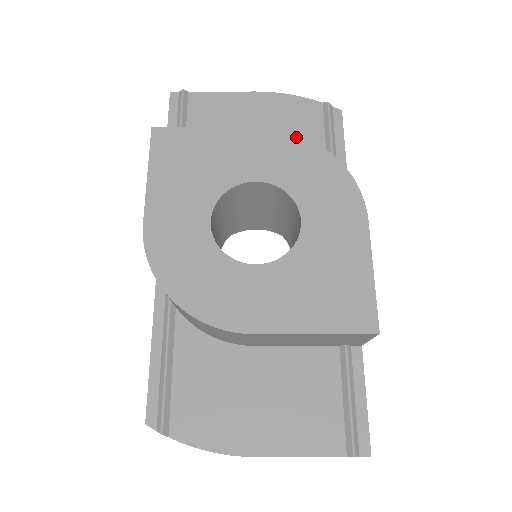
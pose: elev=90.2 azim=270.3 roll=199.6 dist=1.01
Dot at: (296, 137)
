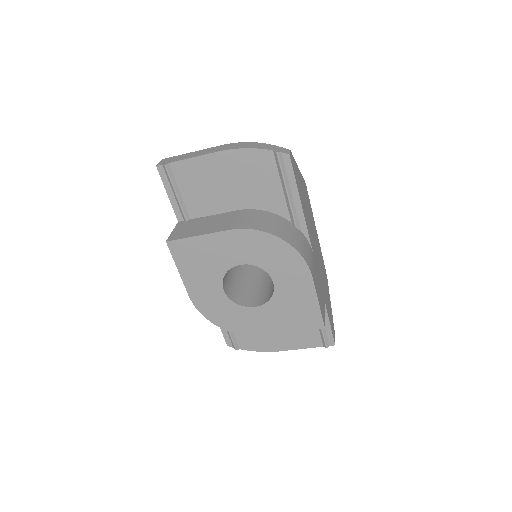
Dot at: (257, 233)
